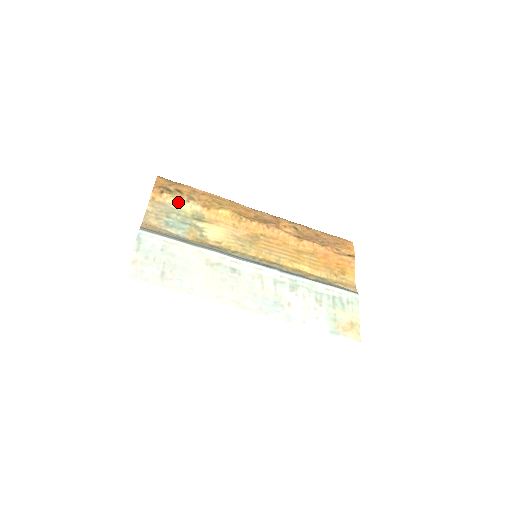
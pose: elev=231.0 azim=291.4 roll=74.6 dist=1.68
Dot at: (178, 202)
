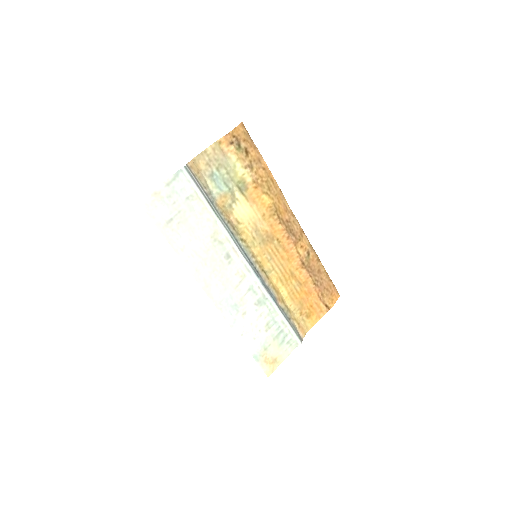
Dot at: (237, 162)
